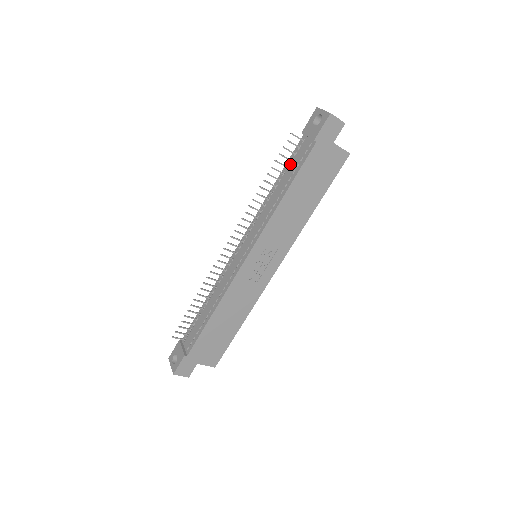
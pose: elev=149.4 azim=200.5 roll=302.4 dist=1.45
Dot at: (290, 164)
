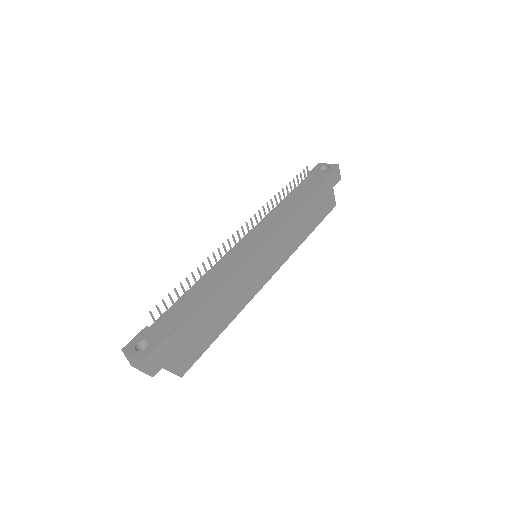
Dot at: (299, 190)
